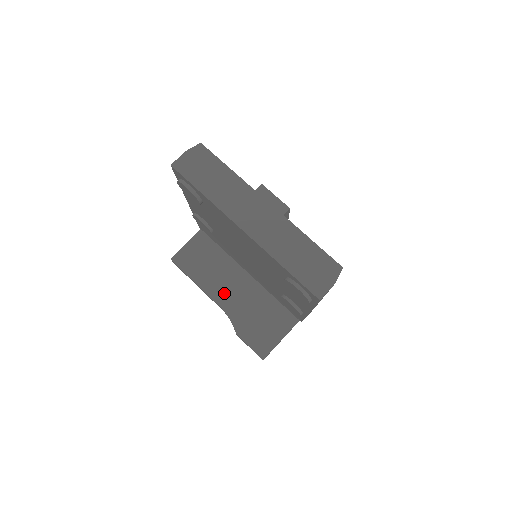
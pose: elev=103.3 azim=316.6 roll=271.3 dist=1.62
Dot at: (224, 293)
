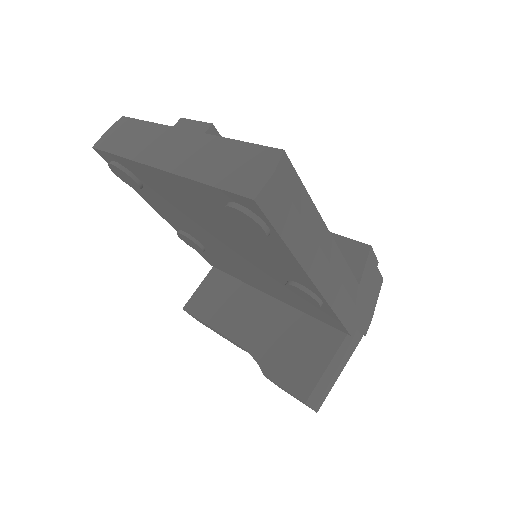
Dot at: (244, 328)
